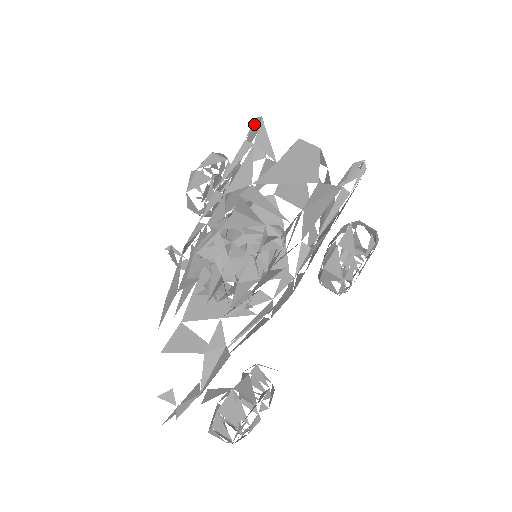
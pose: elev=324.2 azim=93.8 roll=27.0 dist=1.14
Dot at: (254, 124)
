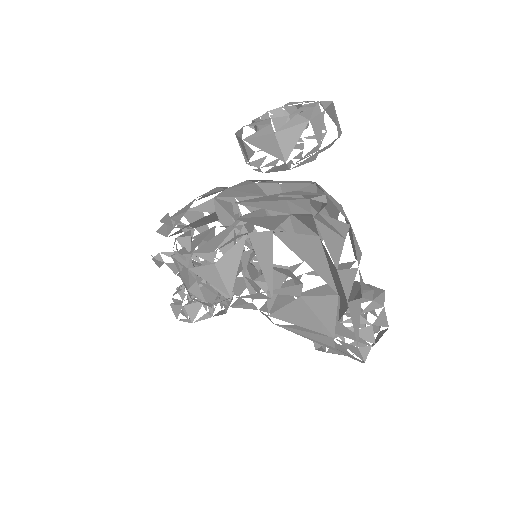
Dot at: (302, 204)
